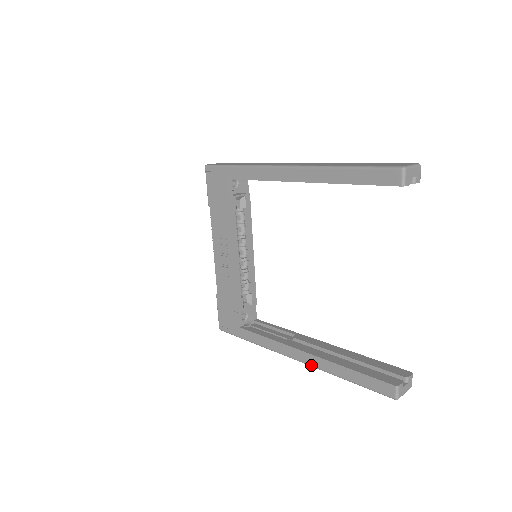
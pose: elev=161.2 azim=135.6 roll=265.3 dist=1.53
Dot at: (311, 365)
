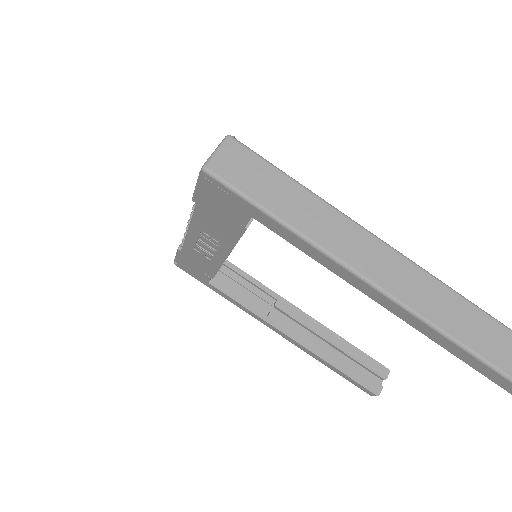
Dot at: (295, 345)
